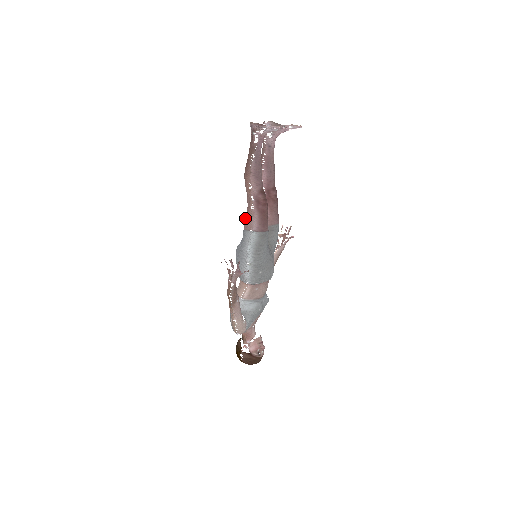
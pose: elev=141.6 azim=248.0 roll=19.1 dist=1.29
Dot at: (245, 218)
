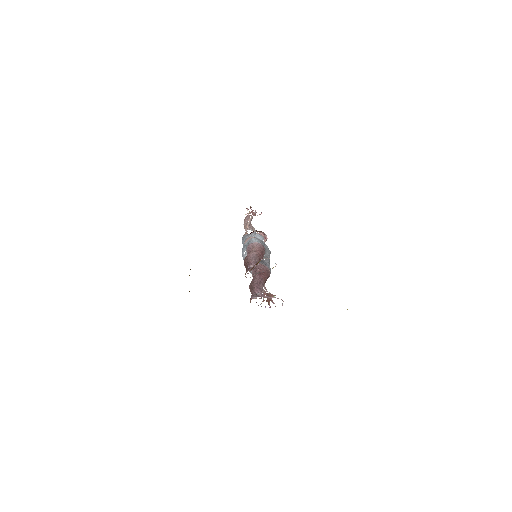
Dot at: occluded
